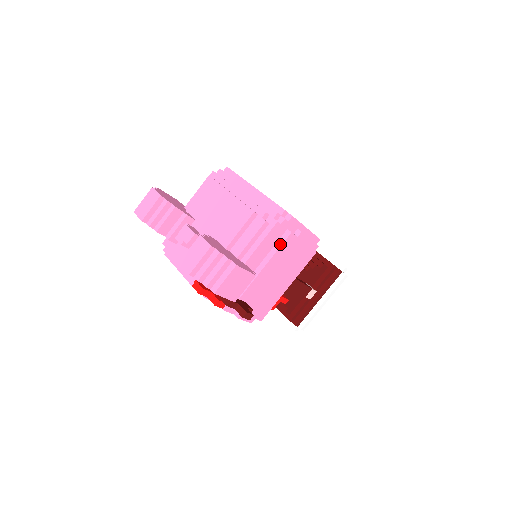
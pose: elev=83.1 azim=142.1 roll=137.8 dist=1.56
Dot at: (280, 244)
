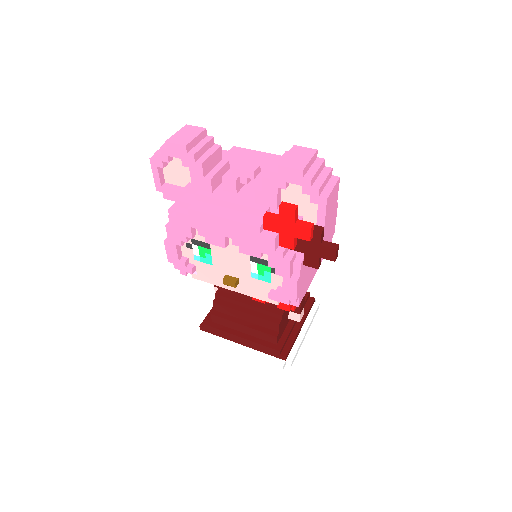
Dot at: occluded
